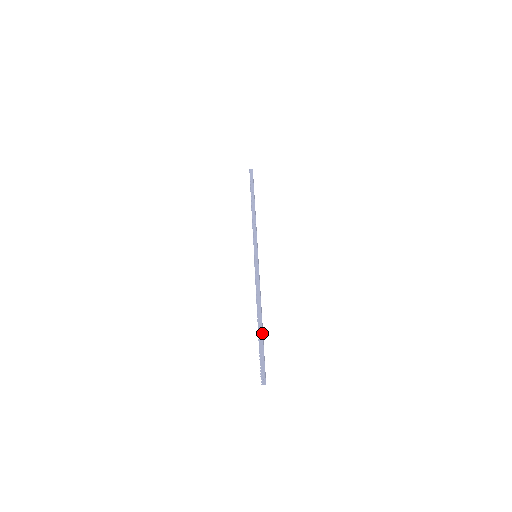
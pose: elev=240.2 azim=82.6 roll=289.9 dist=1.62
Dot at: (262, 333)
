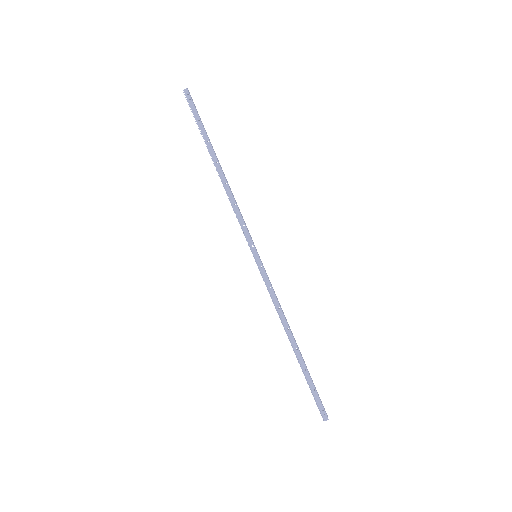
Dot at: (304, 364)
